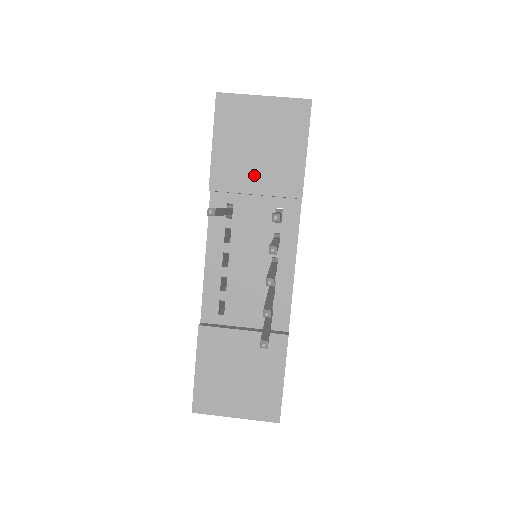
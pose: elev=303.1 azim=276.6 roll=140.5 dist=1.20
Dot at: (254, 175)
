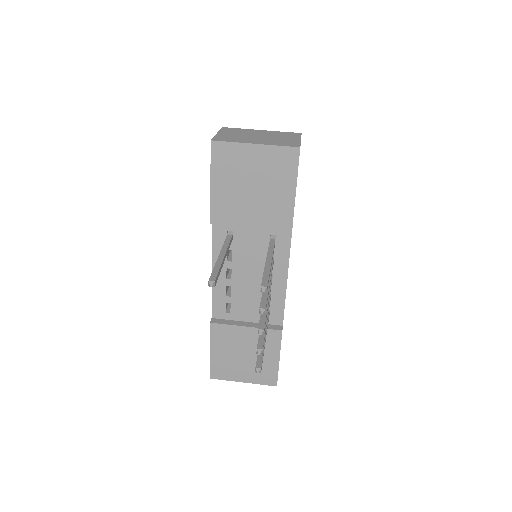
Dot at: (249, 212)
